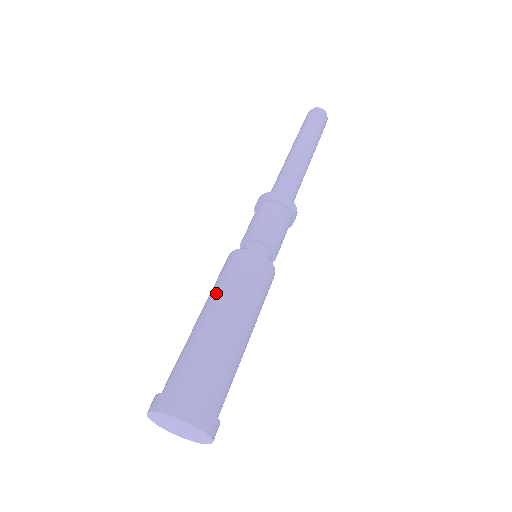
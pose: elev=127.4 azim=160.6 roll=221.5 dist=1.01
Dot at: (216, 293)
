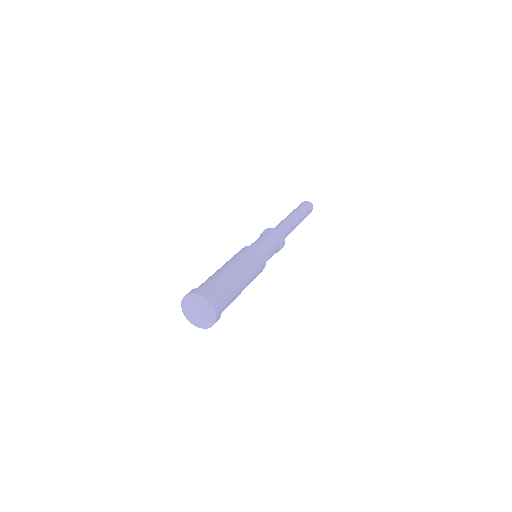
Dot at: occluded
